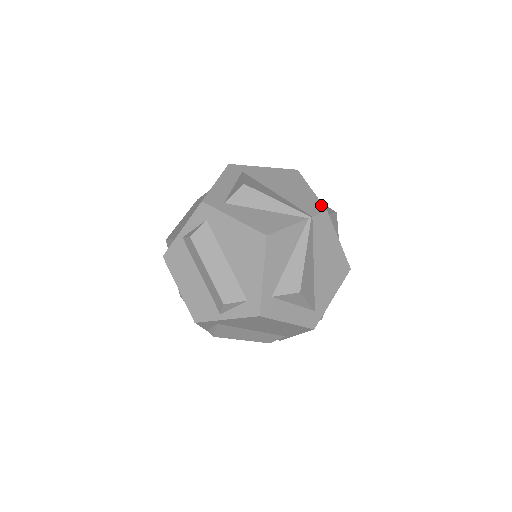
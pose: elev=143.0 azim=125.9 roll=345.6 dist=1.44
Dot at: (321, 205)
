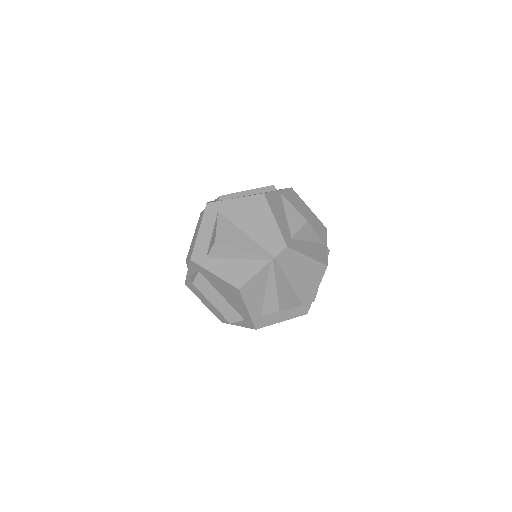
Dot at: (282, 240)
